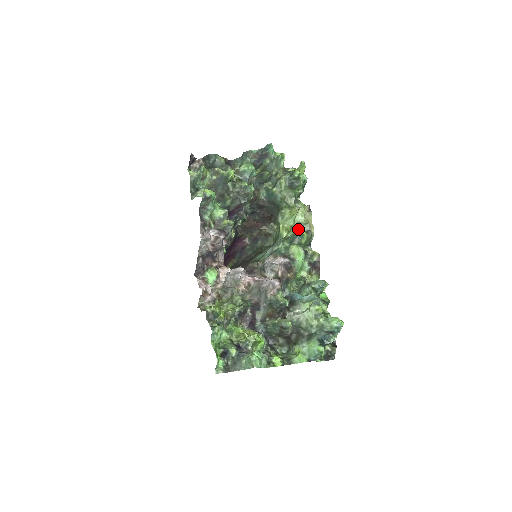
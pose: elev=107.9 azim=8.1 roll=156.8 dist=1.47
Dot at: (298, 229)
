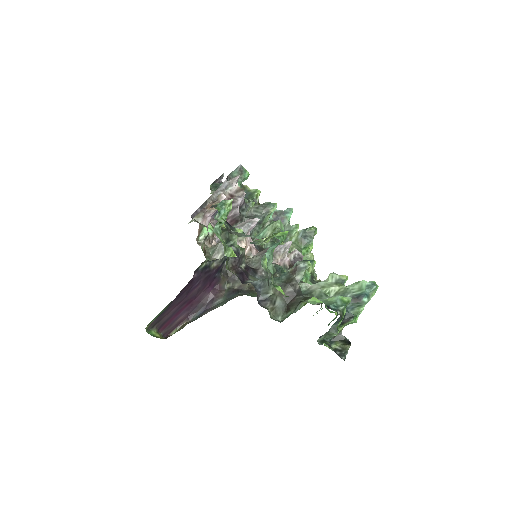
Dot at: occluded
